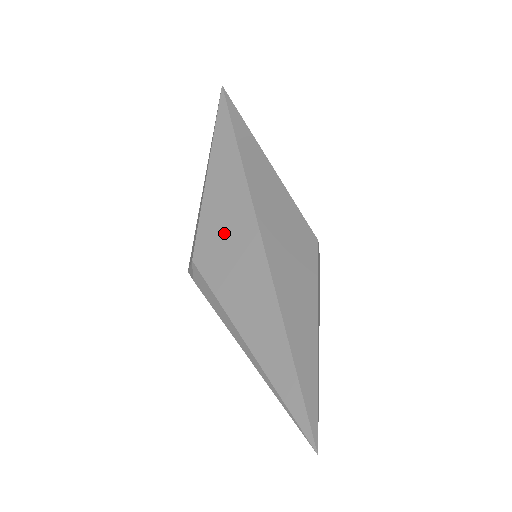
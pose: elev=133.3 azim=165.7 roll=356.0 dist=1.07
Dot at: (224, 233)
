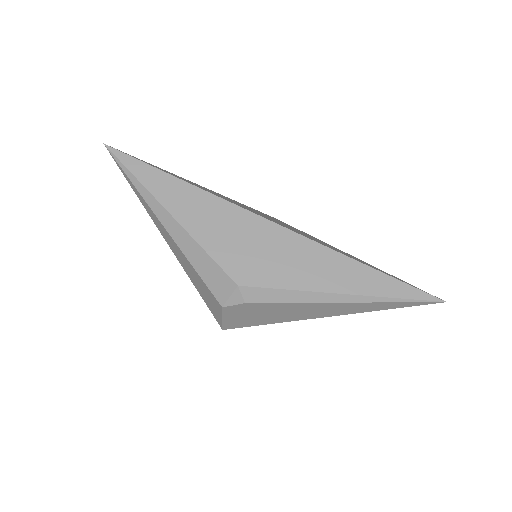
Dot at: (245, 245)
